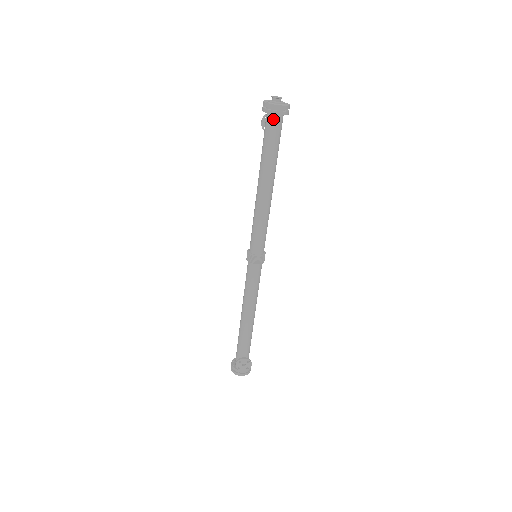
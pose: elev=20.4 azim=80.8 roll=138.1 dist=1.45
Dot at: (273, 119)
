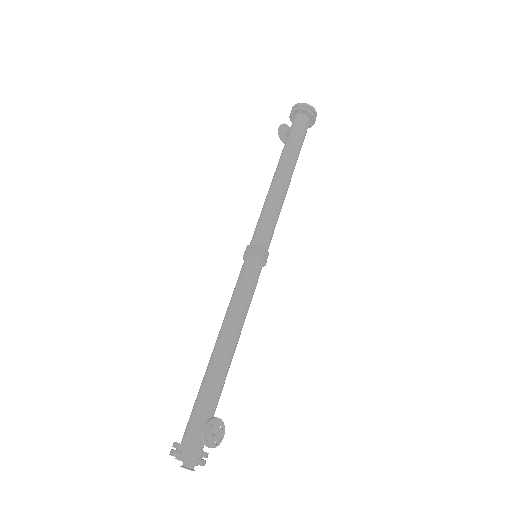
Dot at: (306, 119)
